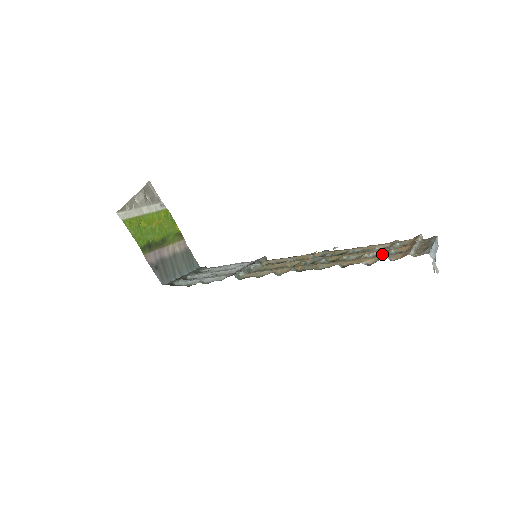
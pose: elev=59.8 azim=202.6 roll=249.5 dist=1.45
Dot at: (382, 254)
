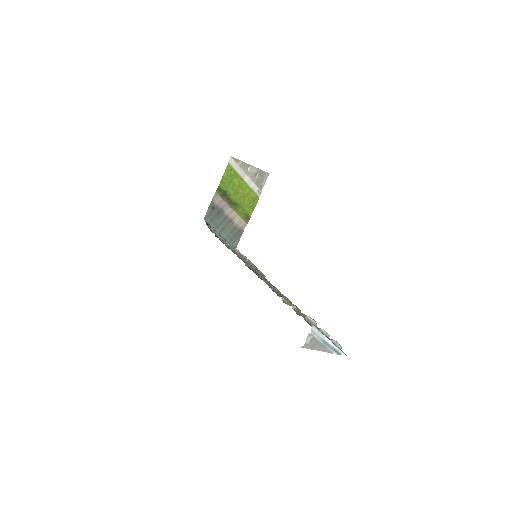
Dot at: (299, 309)
